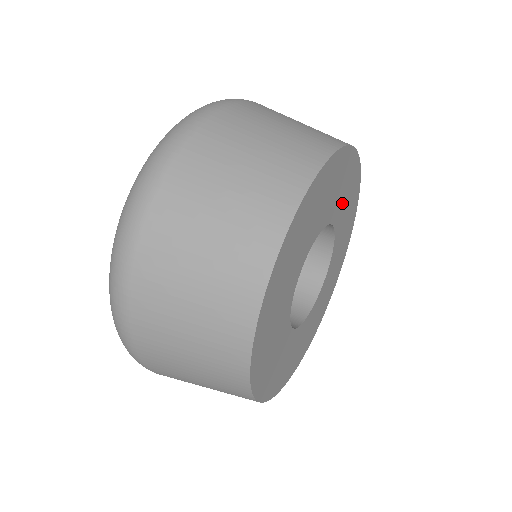
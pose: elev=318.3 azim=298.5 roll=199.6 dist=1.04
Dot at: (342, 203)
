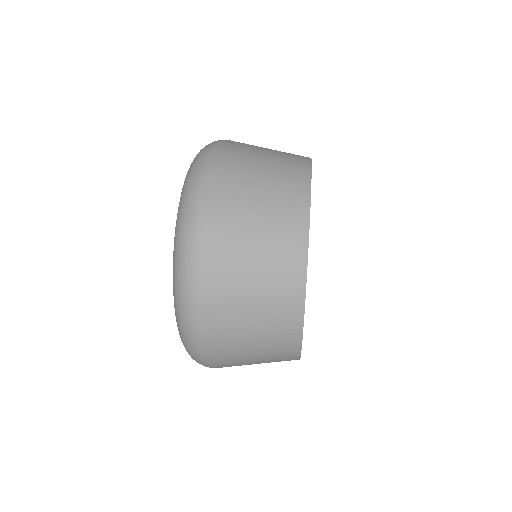
Dot at: occluded
